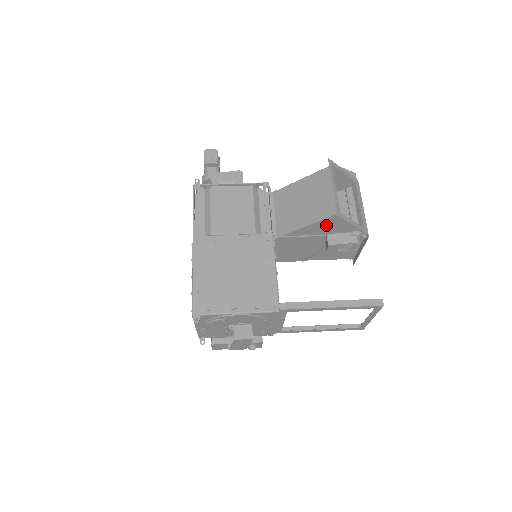
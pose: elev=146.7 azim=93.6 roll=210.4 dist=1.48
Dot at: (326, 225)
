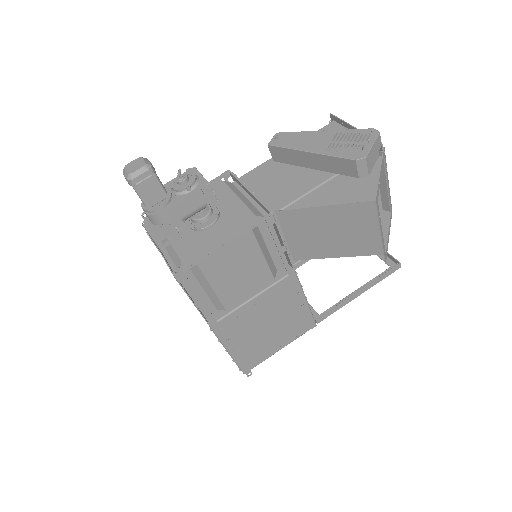
Dot at: occluded
